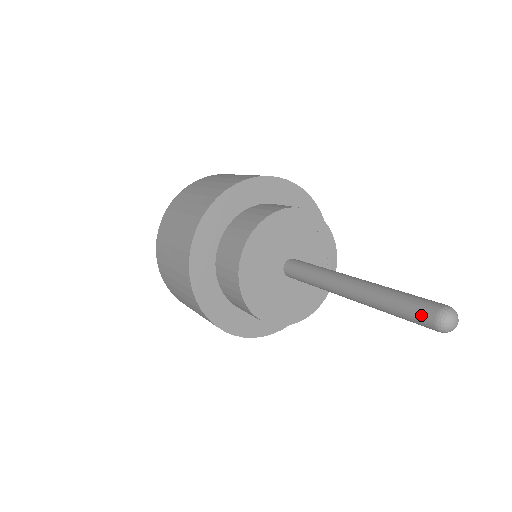
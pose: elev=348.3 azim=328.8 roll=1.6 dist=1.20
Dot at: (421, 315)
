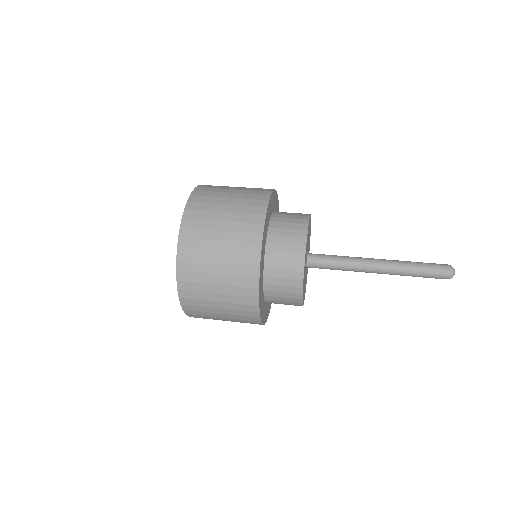
Dot at: (438, 278)
